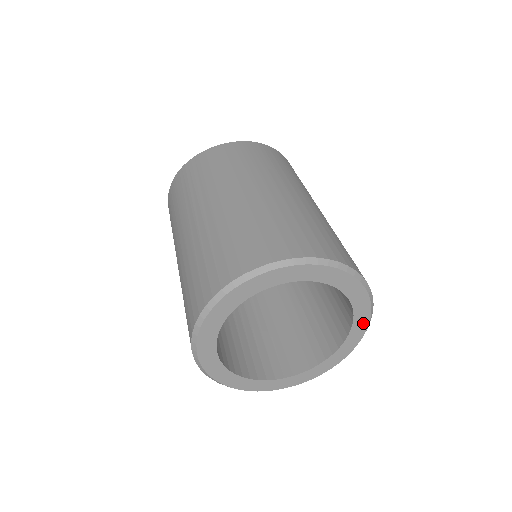
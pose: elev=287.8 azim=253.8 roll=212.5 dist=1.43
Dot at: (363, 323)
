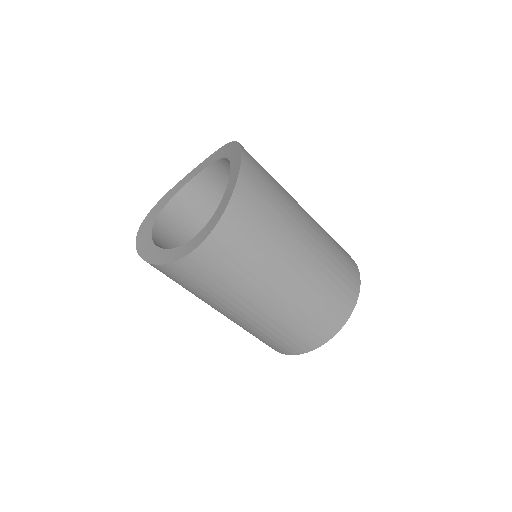
Dot at: occluded
